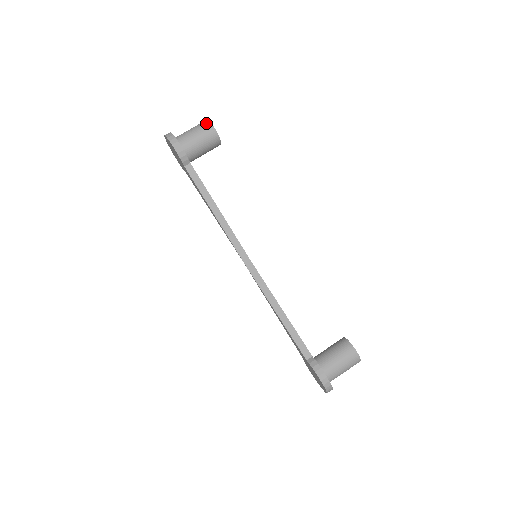
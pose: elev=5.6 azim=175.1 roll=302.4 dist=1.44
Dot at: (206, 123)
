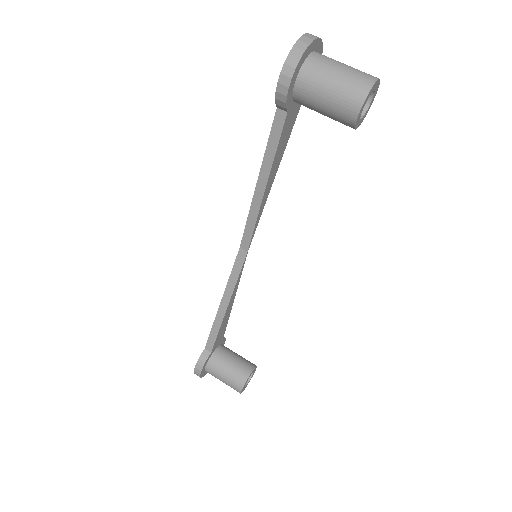
Dot at: (360, 91)
